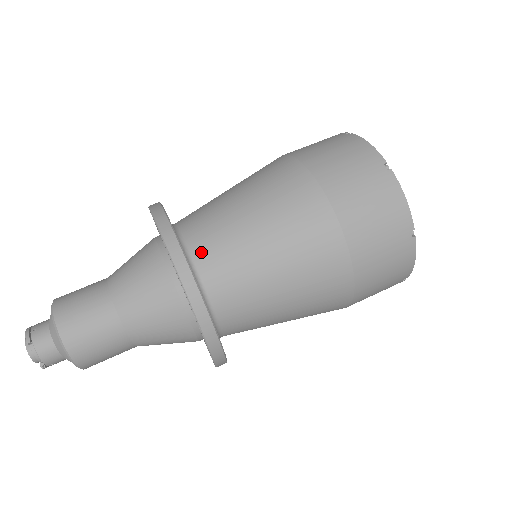
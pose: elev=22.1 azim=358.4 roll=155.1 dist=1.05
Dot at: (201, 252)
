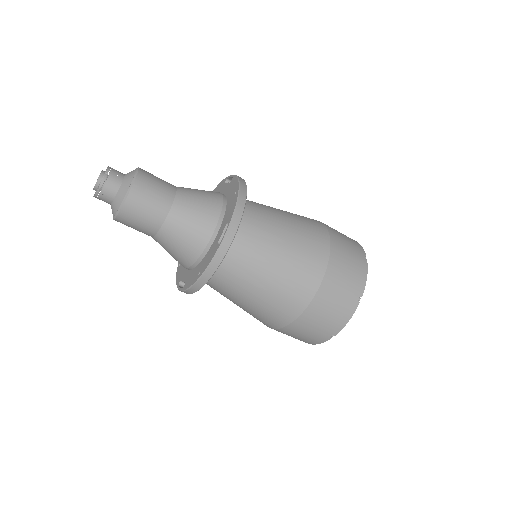
Dot at: (247, 210)
